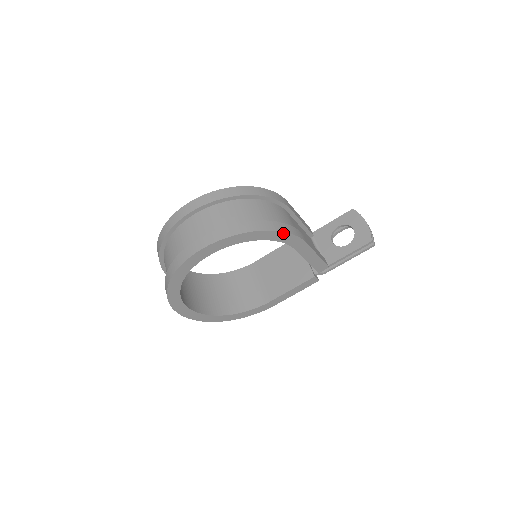
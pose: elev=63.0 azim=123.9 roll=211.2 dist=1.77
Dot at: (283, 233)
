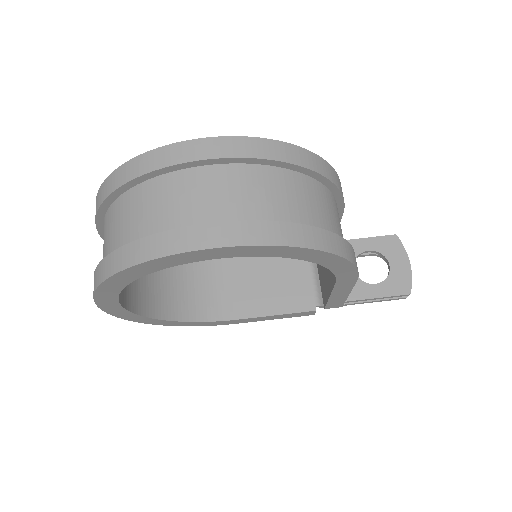
Dot at: (349, 263)
